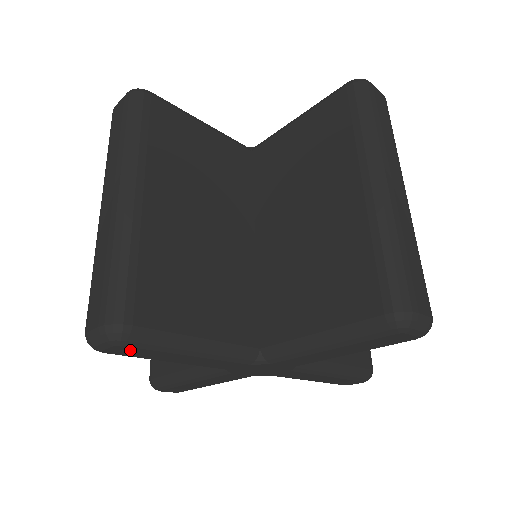
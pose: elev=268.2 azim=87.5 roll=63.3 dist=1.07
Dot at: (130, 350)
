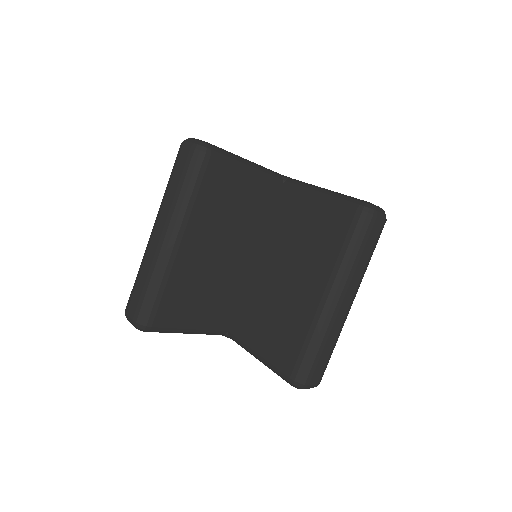
Dot at: occluded
